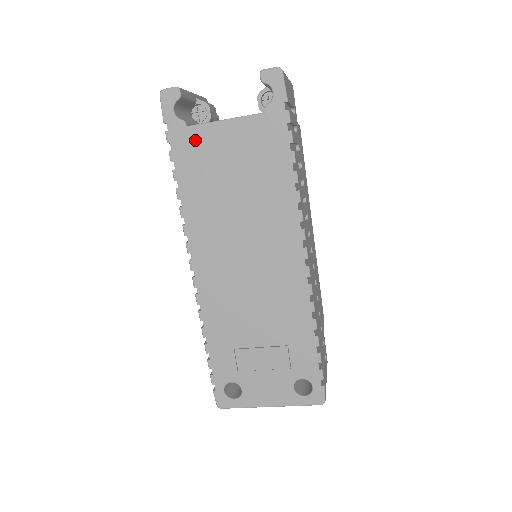
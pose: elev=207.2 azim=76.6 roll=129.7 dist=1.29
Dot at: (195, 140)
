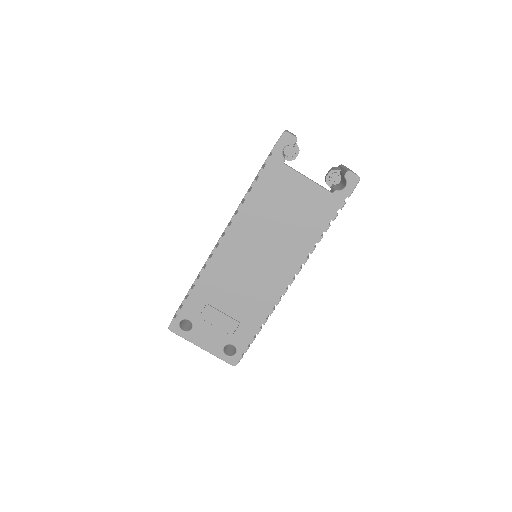
Dot at: (282, 175)
